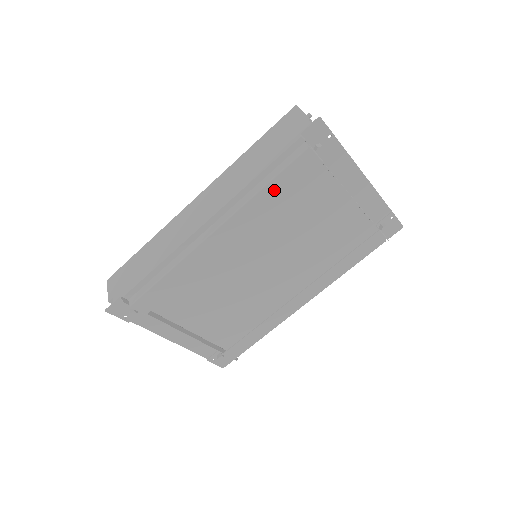
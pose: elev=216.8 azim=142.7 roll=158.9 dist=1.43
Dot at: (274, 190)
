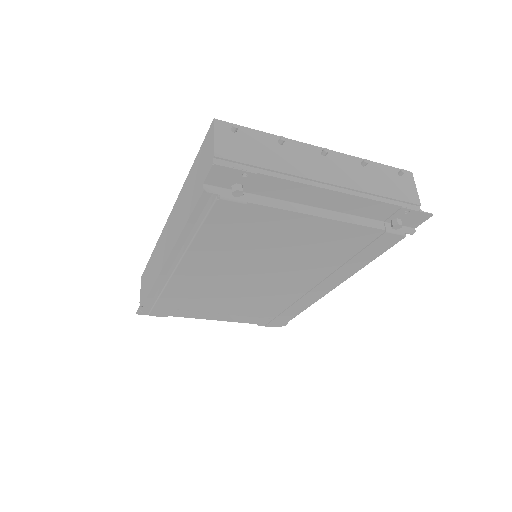
Dot at: (209, 235)
